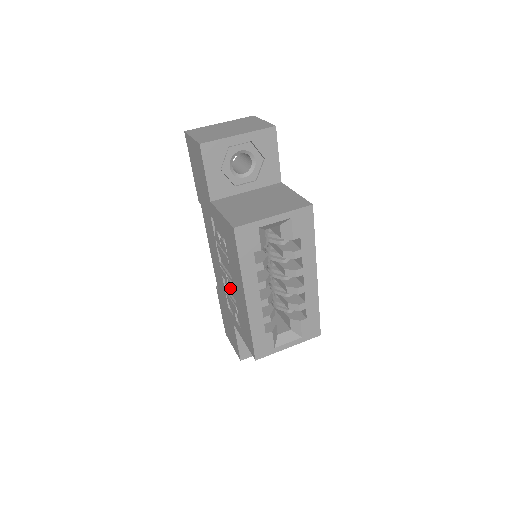
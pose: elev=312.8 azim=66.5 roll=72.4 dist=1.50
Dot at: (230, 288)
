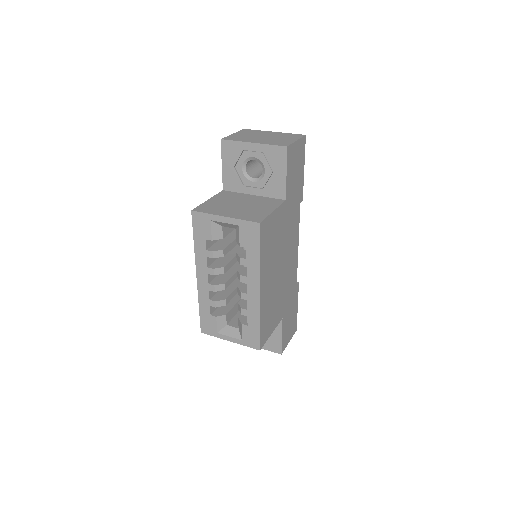
Dot at: occluded
